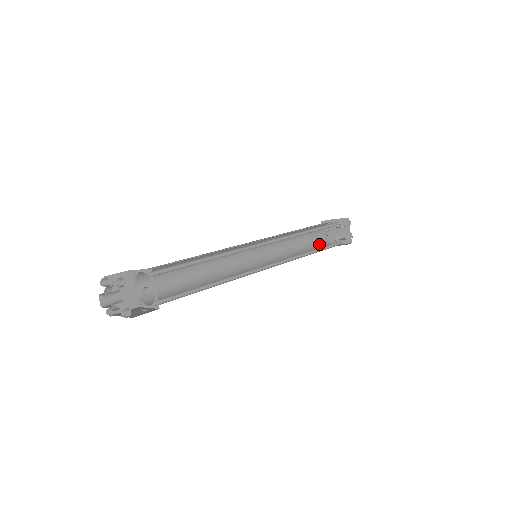
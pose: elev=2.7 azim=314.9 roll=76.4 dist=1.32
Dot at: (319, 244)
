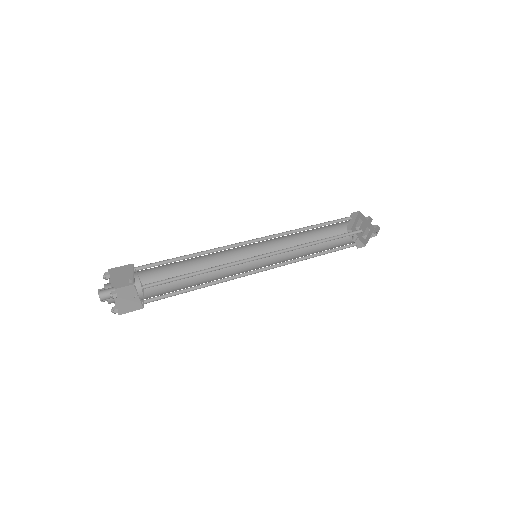
Dot at: occluded
